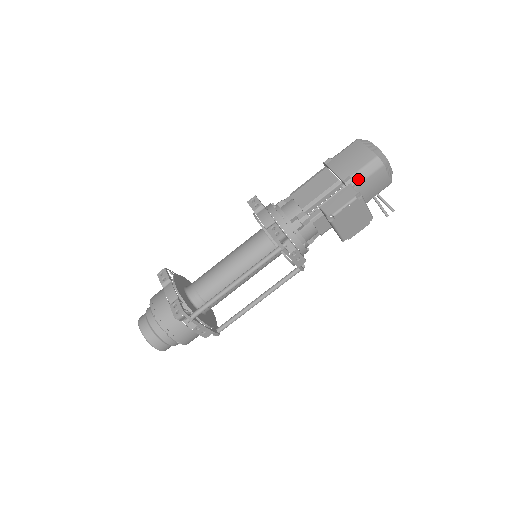
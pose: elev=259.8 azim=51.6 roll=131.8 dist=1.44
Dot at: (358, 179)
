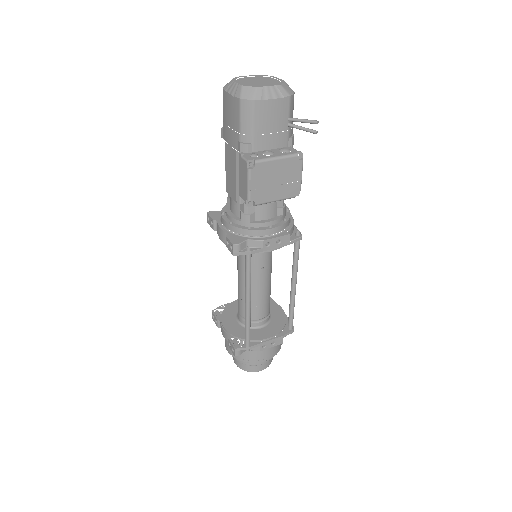
Dot at: (247, 137)
